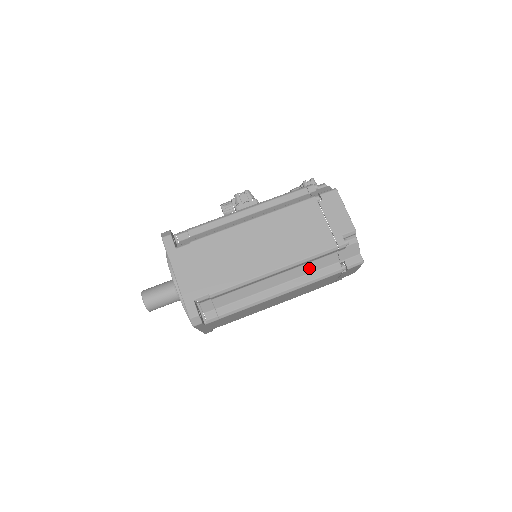
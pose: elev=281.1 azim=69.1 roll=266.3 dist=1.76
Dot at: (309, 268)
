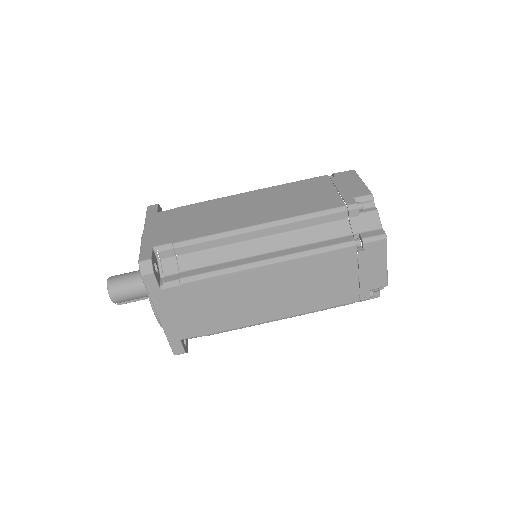
Dot at: (309, 236)
